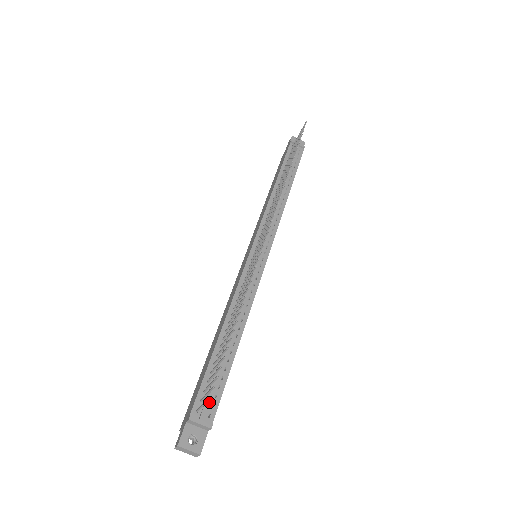
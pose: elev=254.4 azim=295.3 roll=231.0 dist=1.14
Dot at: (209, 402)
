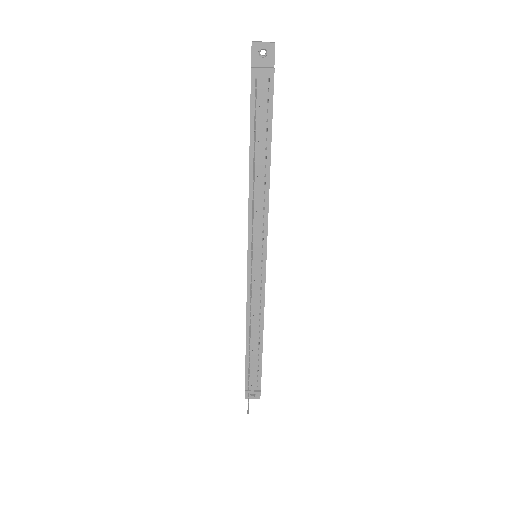
Dot at: (254, 382)
